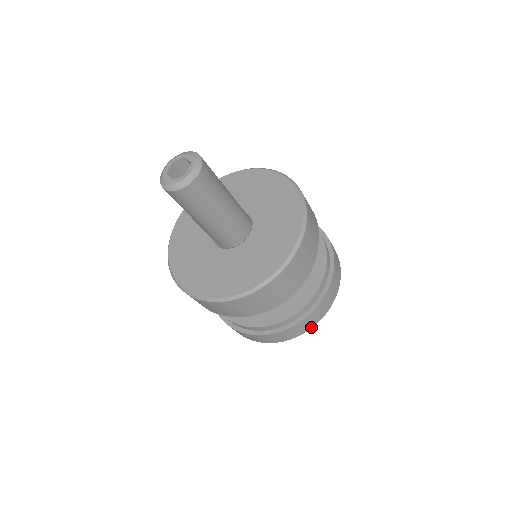
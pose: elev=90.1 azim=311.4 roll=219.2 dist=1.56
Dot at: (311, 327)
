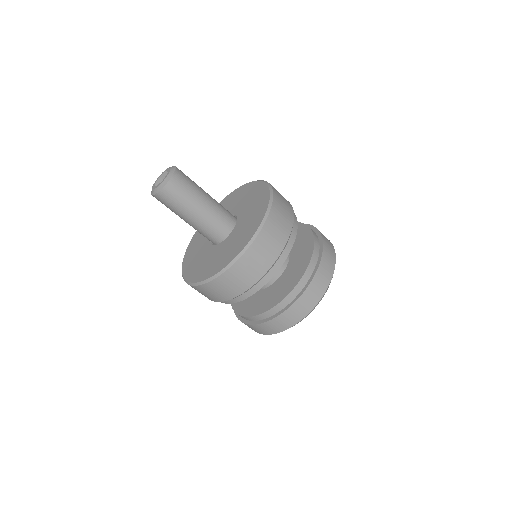
Dot at: (307, 313)
